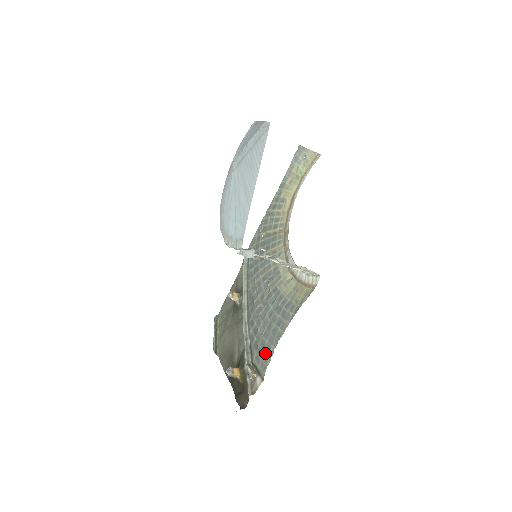
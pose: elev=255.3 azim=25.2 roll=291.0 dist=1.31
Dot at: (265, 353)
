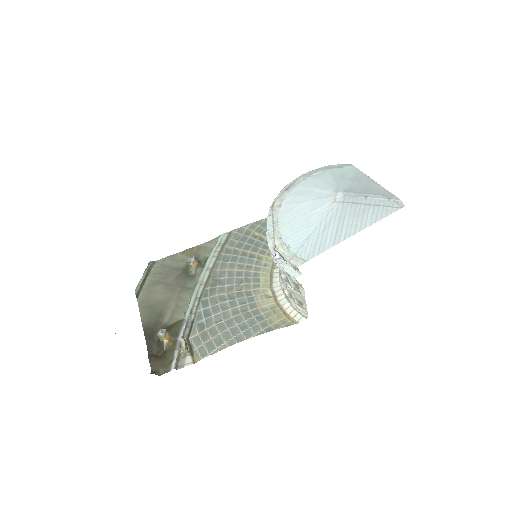
Dot at: (213, 342)
